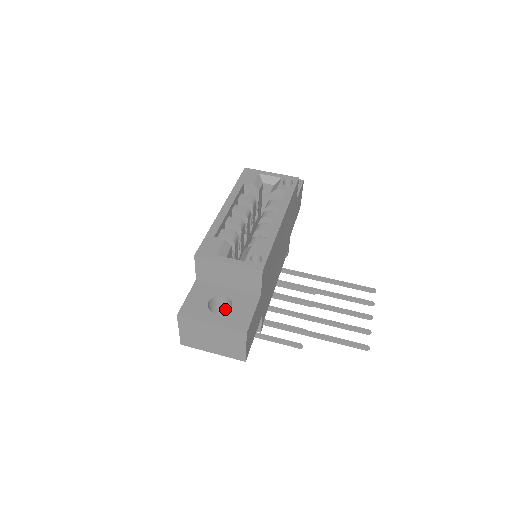
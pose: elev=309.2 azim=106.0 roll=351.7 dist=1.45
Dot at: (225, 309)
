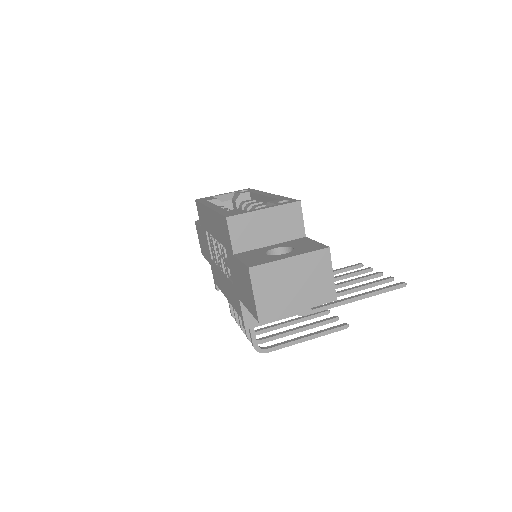
Dot at: occluded
